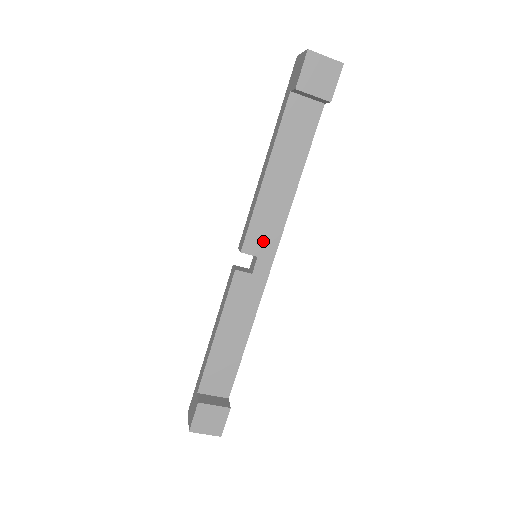
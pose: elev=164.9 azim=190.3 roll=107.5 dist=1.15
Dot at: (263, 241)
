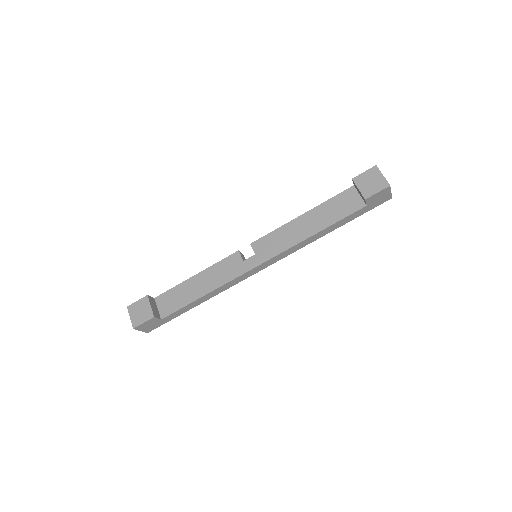
Dot at: (266, 249)
